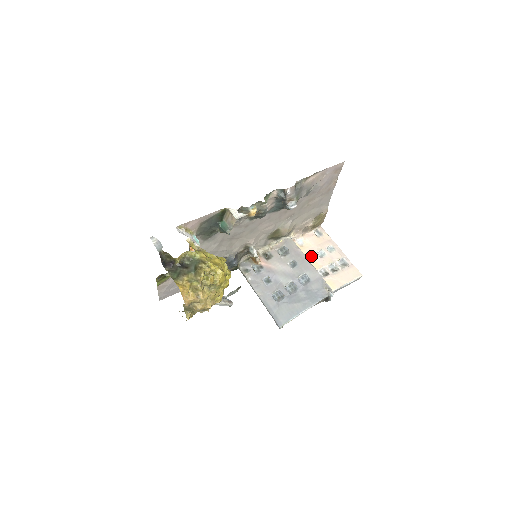
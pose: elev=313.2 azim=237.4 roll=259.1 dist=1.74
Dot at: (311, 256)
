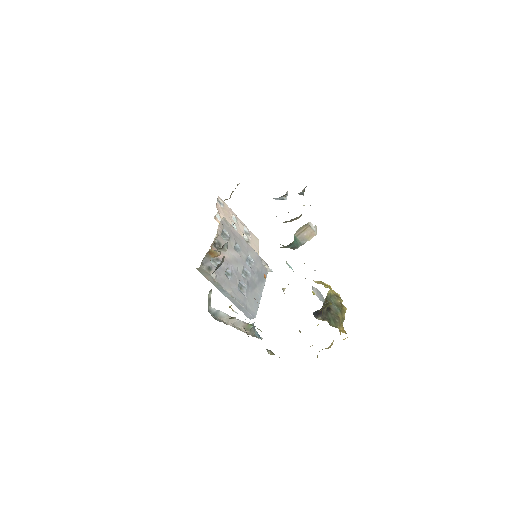
Dot at: occluded
